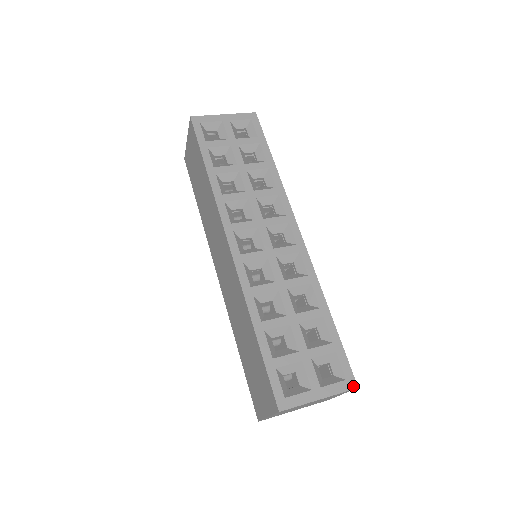
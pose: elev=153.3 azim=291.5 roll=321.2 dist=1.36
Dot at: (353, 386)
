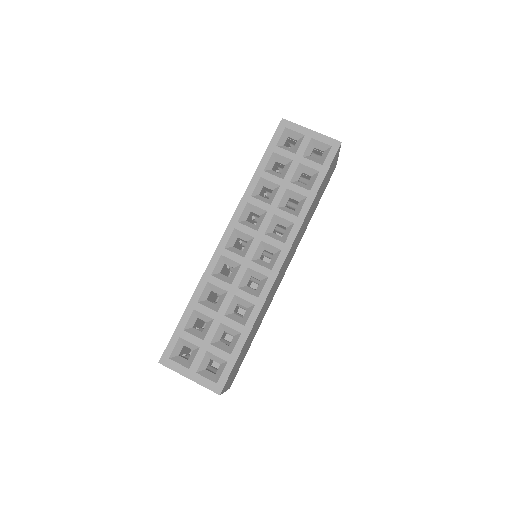
Dot at: (217, 391)
